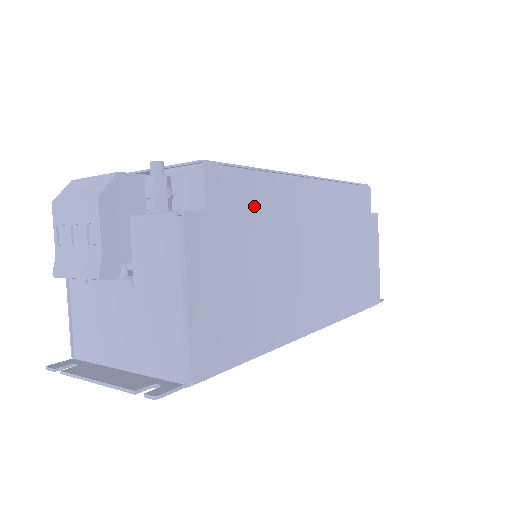
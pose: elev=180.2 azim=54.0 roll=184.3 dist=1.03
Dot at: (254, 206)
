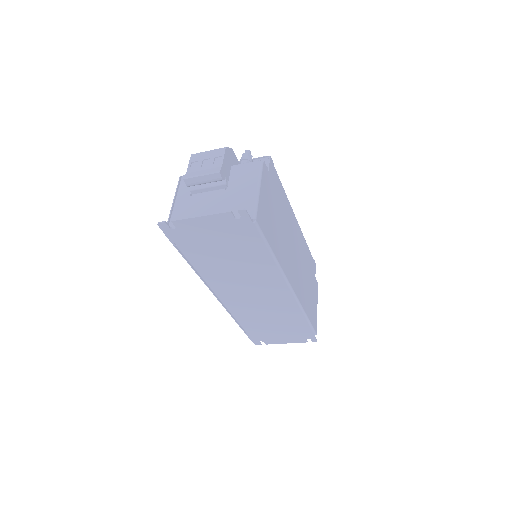
Dot at: (280, 194)
